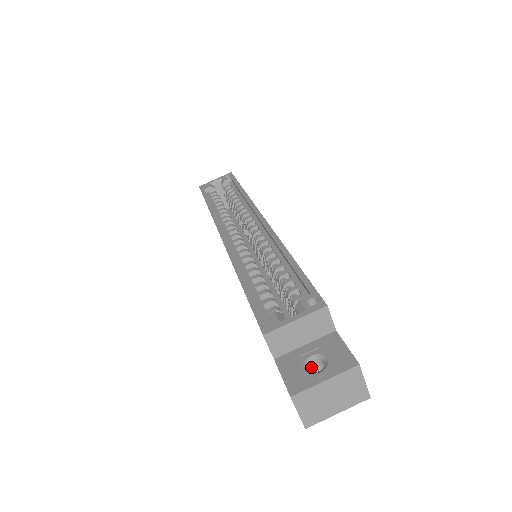
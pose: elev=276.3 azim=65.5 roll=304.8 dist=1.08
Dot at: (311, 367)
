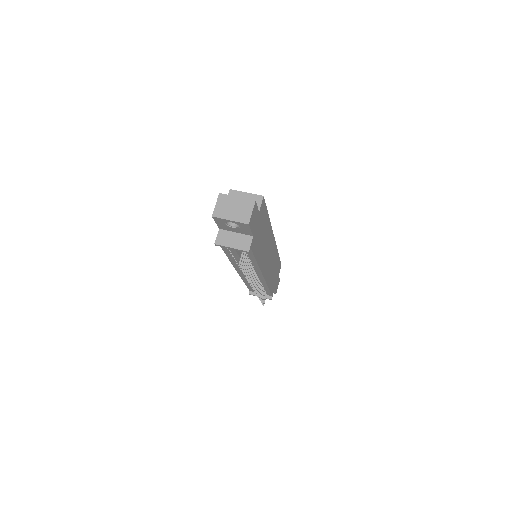
Dot at: occluded
